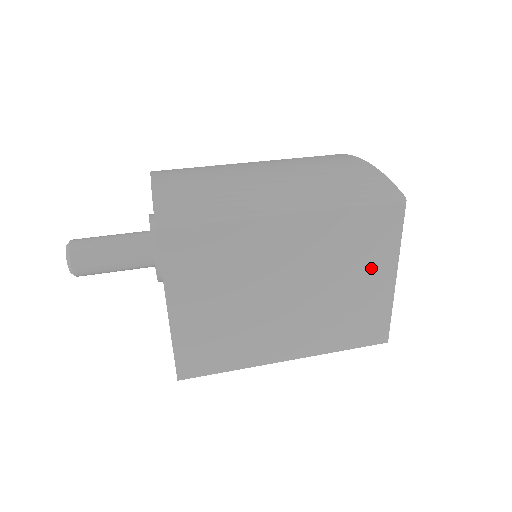
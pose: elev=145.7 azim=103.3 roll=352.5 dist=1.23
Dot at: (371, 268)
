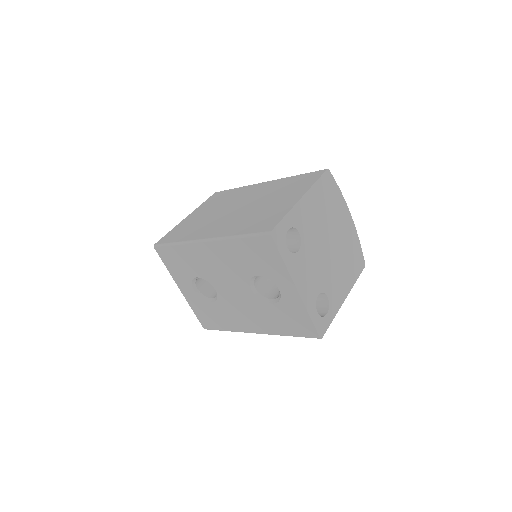
Dot at: (289, 195)
